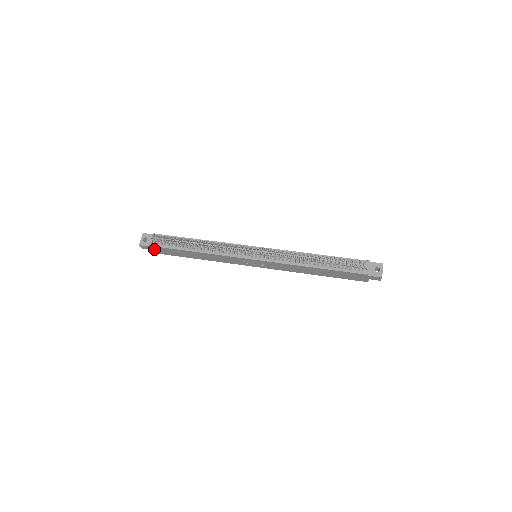
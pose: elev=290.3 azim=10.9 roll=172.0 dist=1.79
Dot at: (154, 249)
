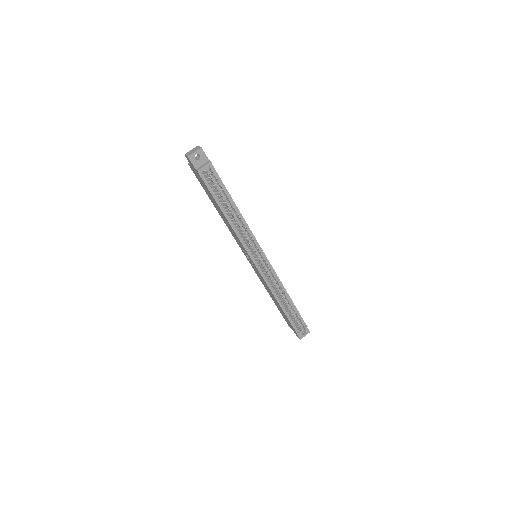
Dot at: (194, 169)
